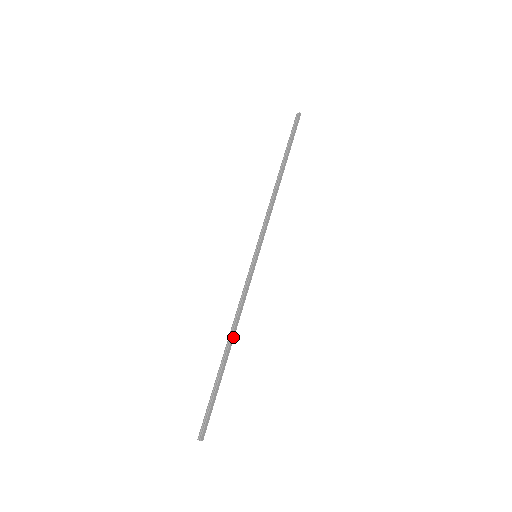
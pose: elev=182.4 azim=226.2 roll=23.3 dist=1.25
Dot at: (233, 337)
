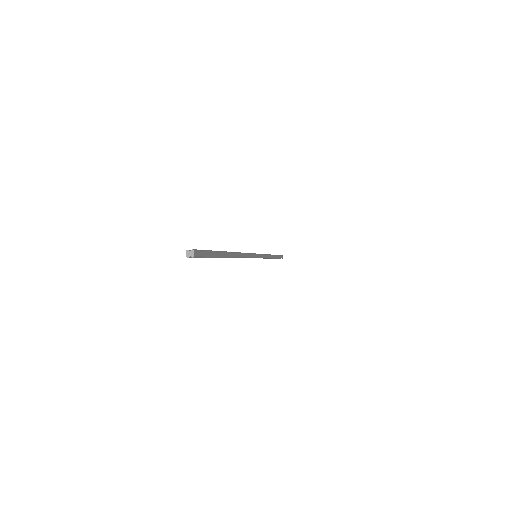
Dot at: (236, 255)
